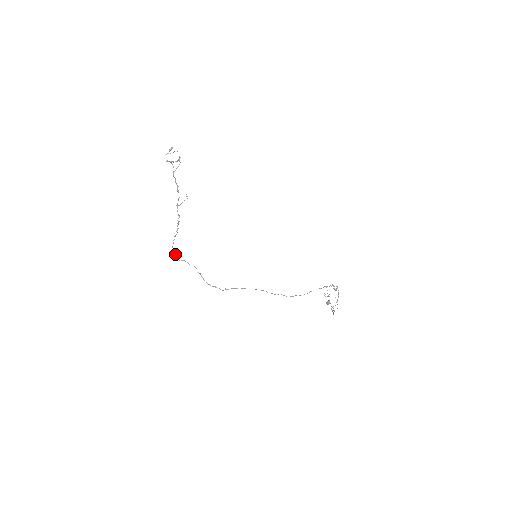
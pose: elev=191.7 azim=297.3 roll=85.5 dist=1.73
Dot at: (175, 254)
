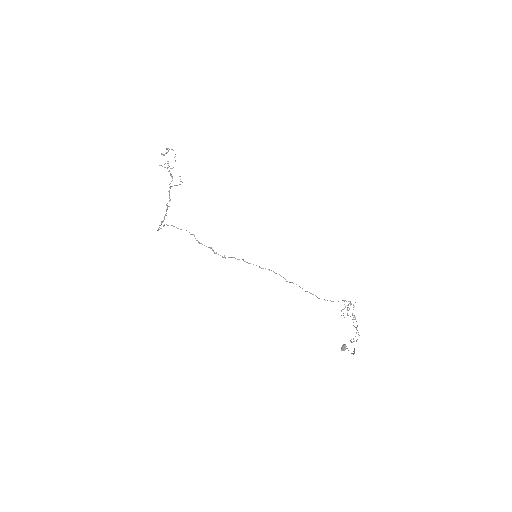
Dot at: occluded
